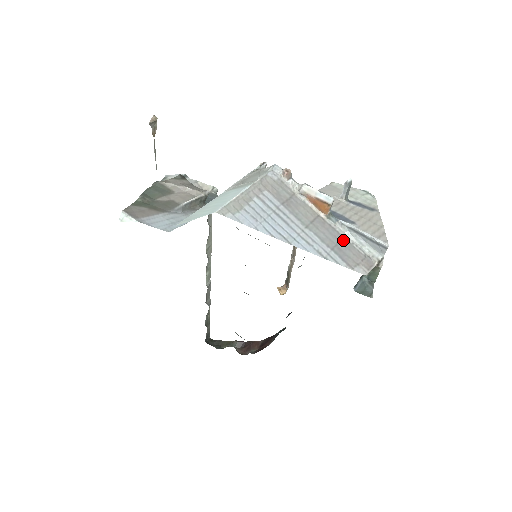
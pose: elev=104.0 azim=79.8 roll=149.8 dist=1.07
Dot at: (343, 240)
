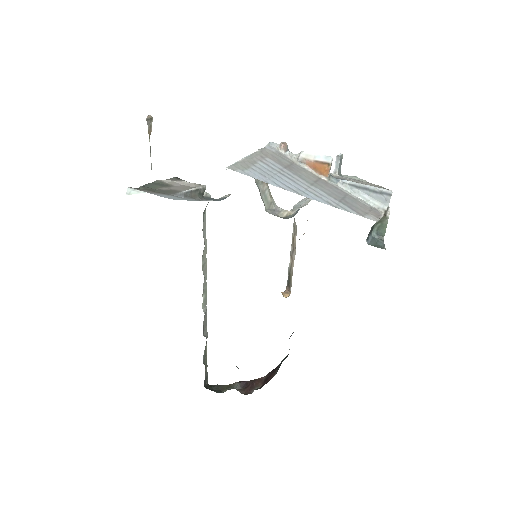
Dot at: (348, 196)
